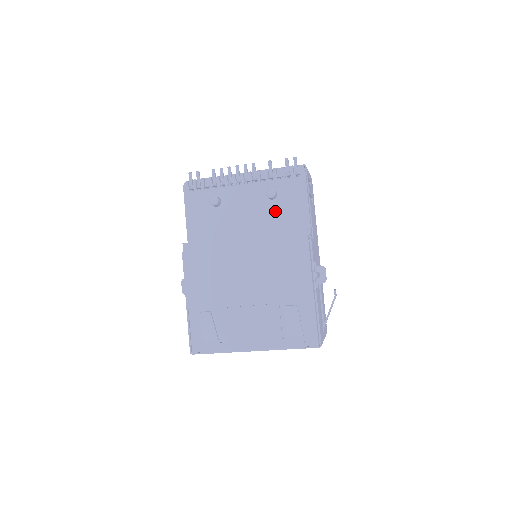
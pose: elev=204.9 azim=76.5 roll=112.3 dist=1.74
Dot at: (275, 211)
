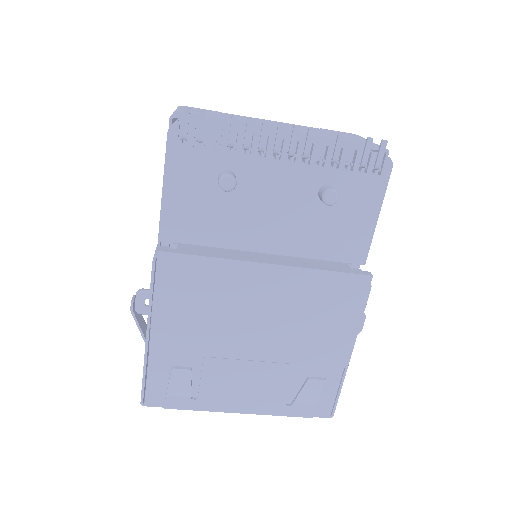
Dot at: (322, 221)
